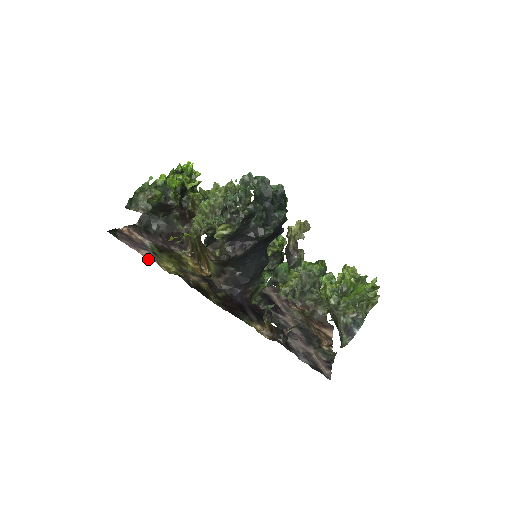
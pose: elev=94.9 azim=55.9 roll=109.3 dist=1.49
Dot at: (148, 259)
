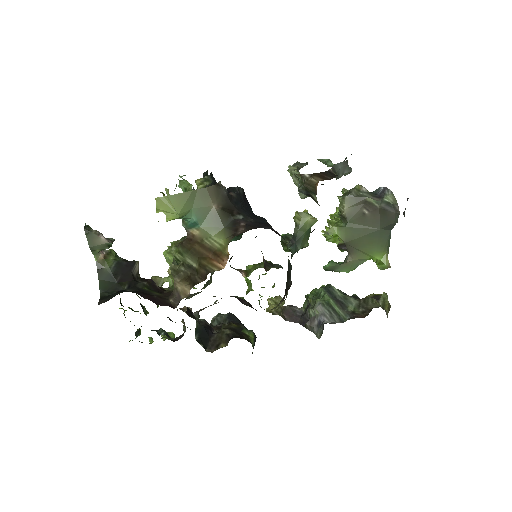
Dot at: occluded
